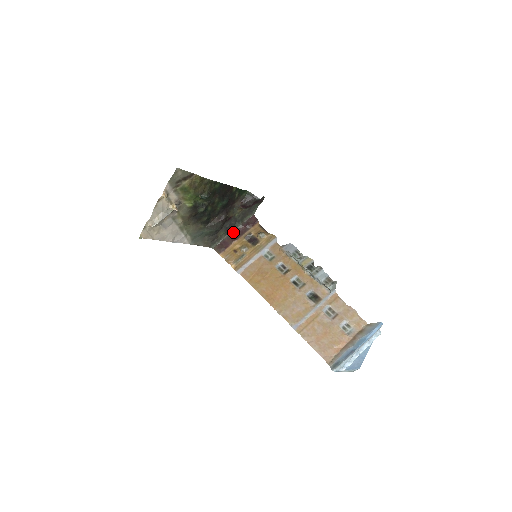
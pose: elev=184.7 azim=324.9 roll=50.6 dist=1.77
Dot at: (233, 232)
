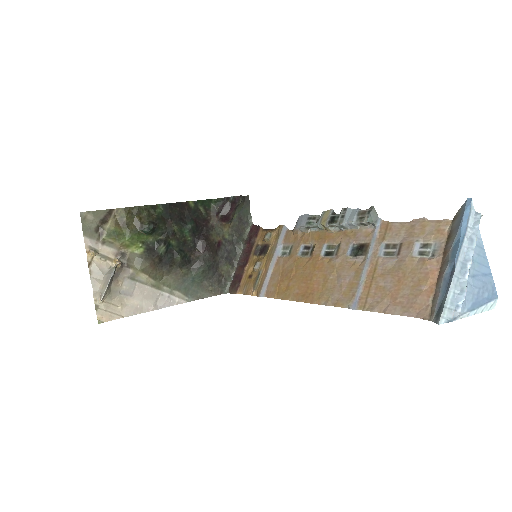
Dot at: (240, 259)
